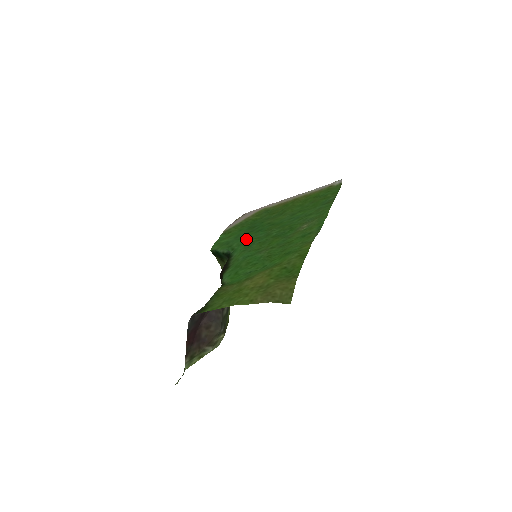
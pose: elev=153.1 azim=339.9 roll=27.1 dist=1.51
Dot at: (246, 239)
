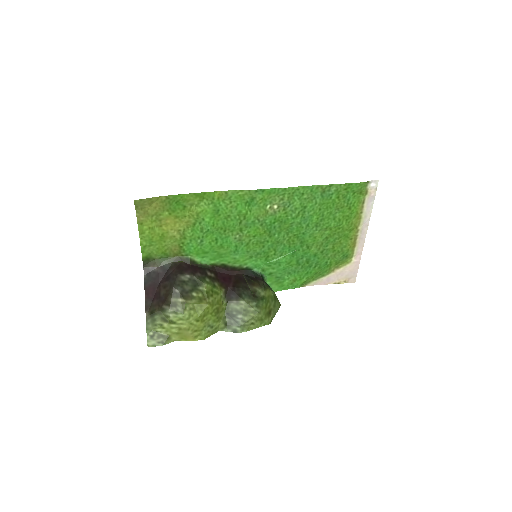
Dot at: (281, 262)
